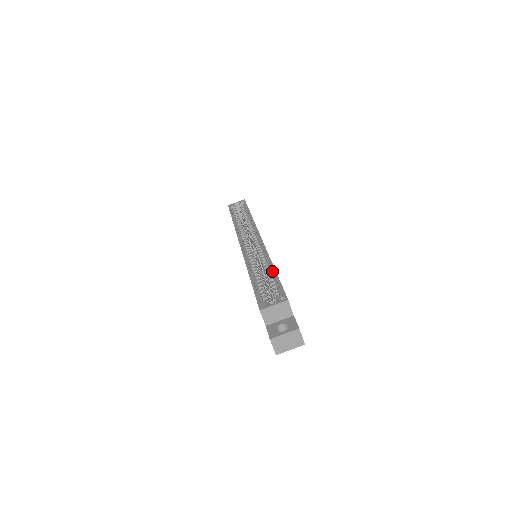
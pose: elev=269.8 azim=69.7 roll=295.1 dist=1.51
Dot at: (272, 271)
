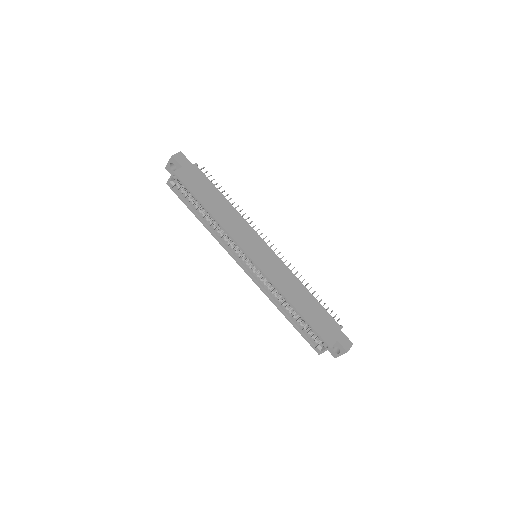
Dot at: (297, 310)
